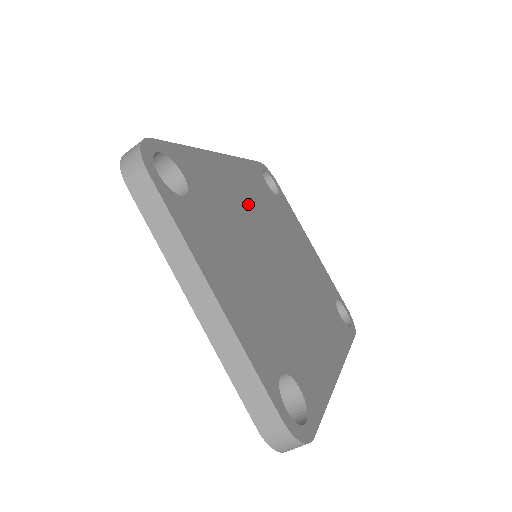
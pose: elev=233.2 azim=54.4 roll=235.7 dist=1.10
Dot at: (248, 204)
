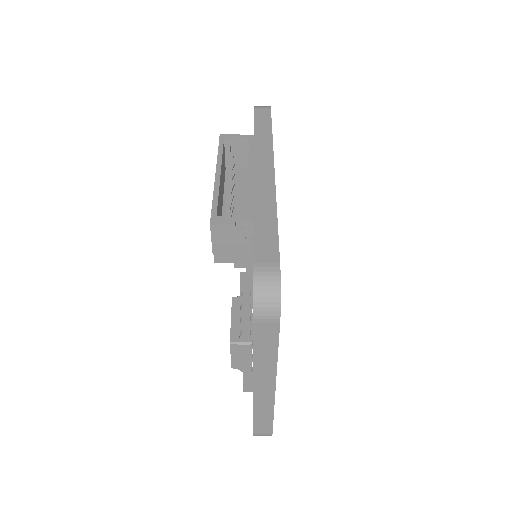
Dot at: occluded
